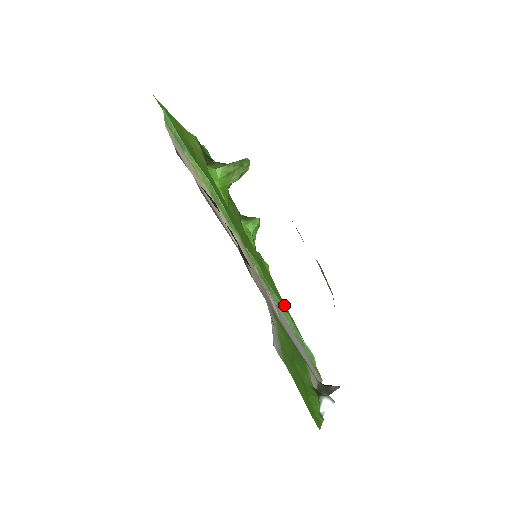
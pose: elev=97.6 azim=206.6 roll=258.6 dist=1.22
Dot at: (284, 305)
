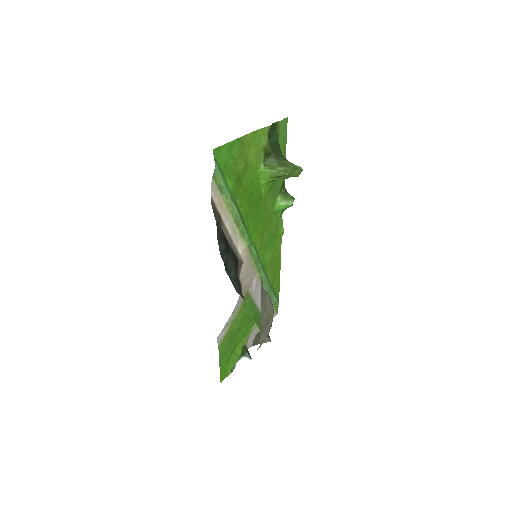
Dot at: (278, 264)
